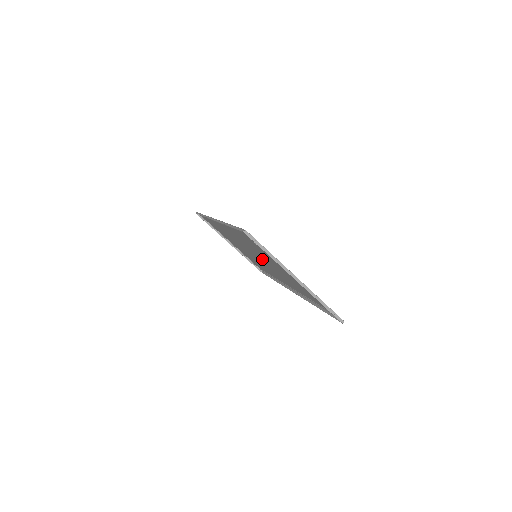
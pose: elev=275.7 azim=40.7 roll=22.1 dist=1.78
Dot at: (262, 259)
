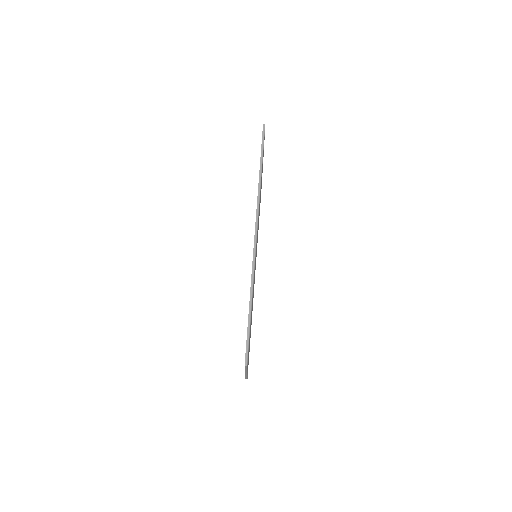
Dot at: occluded
